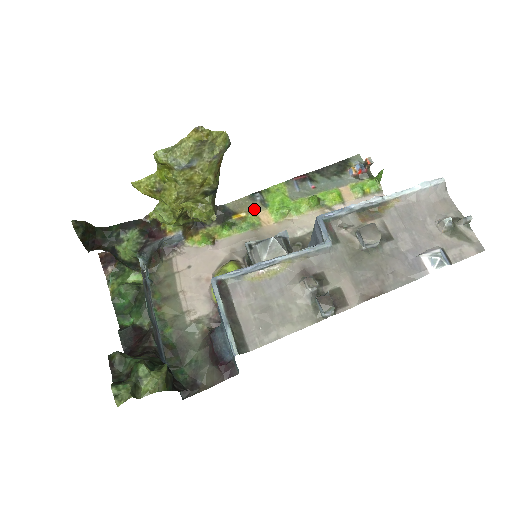
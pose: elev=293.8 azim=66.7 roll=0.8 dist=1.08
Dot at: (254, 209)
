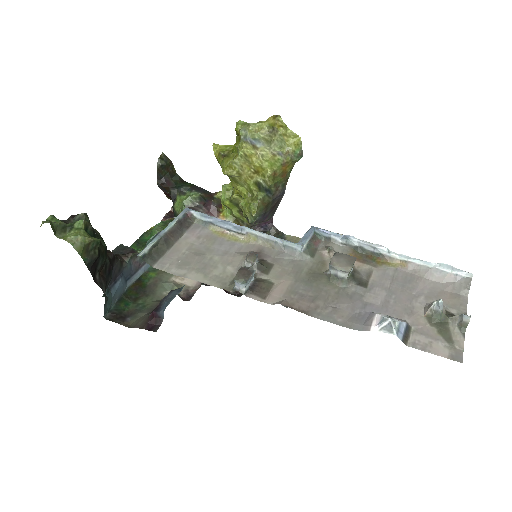
Dot at: occluded
